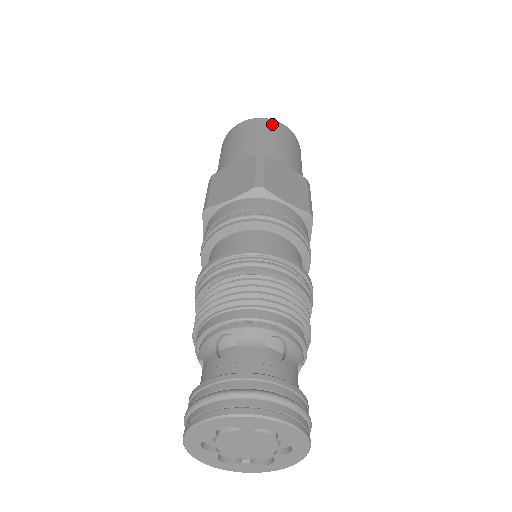
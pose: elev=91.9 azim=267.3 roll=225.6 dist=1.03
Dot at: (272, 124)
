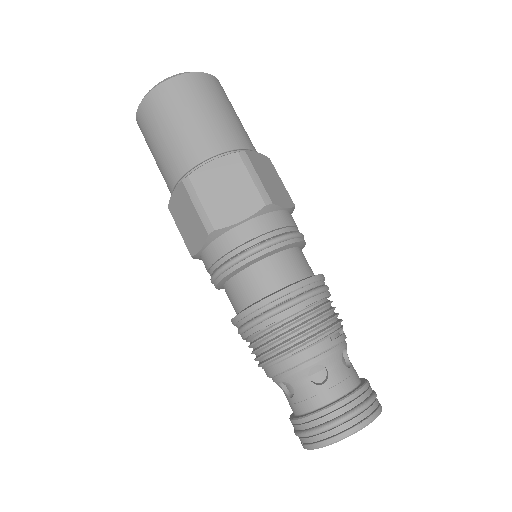
Dot at: (162, 97)
